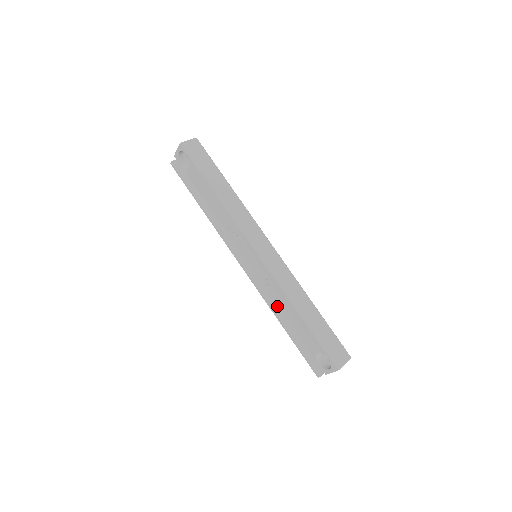
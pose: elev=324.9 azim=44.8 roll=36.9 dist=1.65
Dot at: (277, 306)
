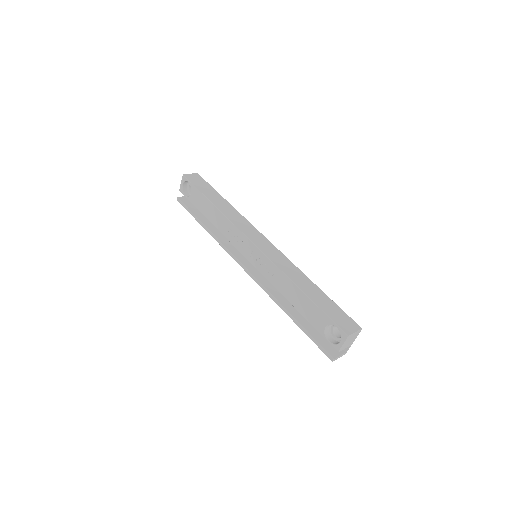
Dot at: (281, 299)
